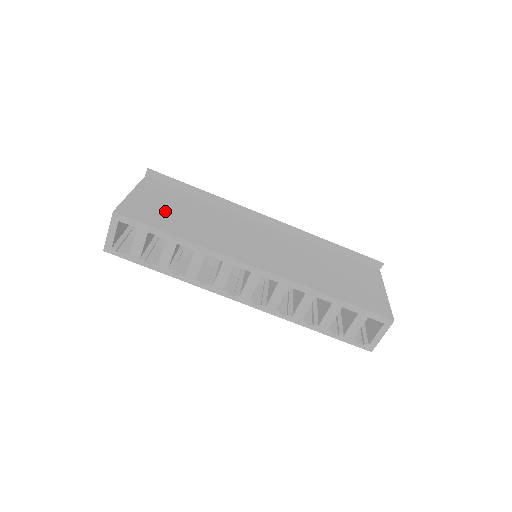
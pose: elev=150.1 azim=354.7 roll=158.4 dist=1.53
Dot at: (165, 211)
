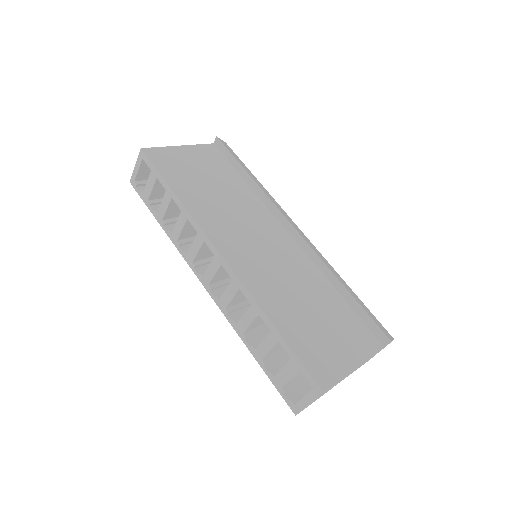
Dot at: (191, 171)
